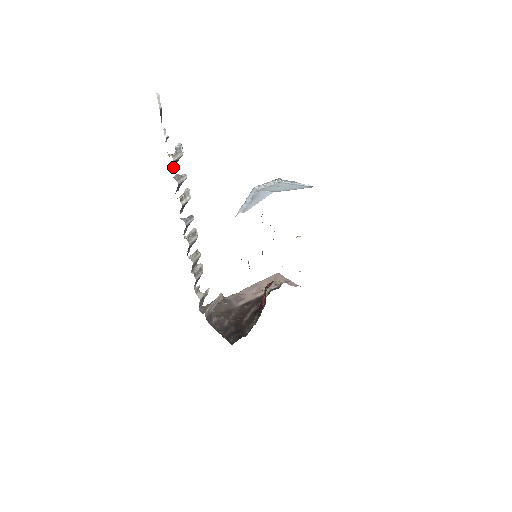
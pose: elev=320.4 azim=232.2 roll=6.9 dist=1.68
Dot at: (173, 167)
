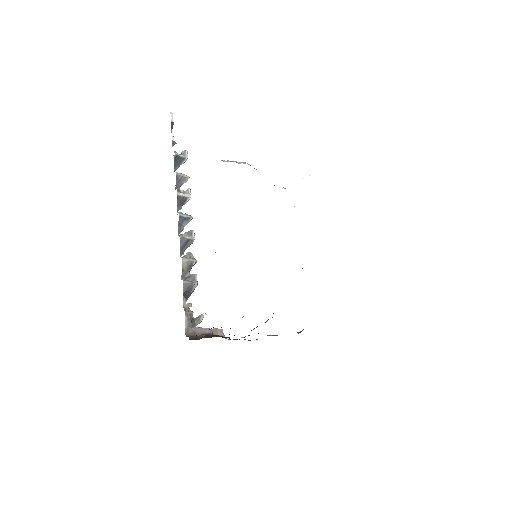
Dot at: (176, 166)
